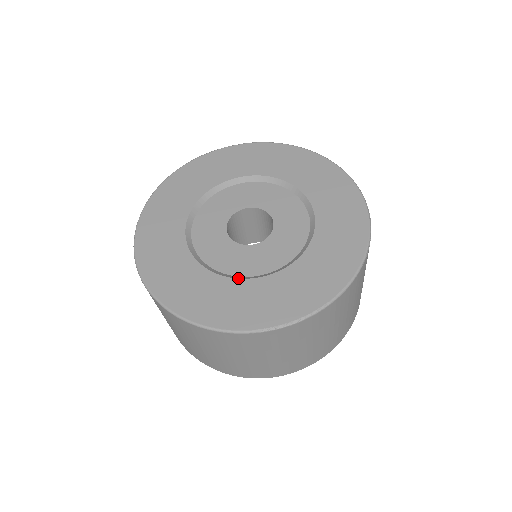
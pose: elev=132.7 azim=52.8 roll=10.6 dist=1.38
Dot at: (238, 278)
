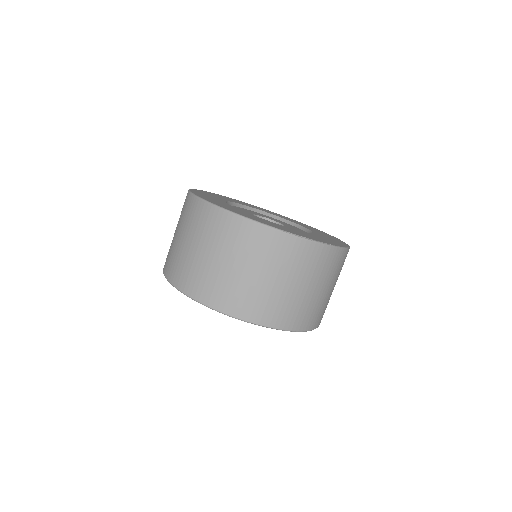
Dot at: (264, 219)
